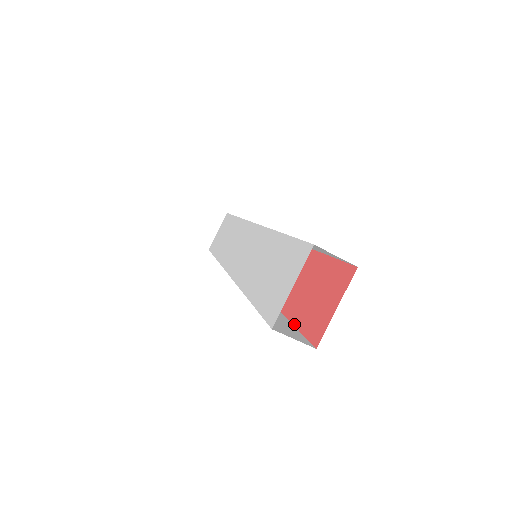
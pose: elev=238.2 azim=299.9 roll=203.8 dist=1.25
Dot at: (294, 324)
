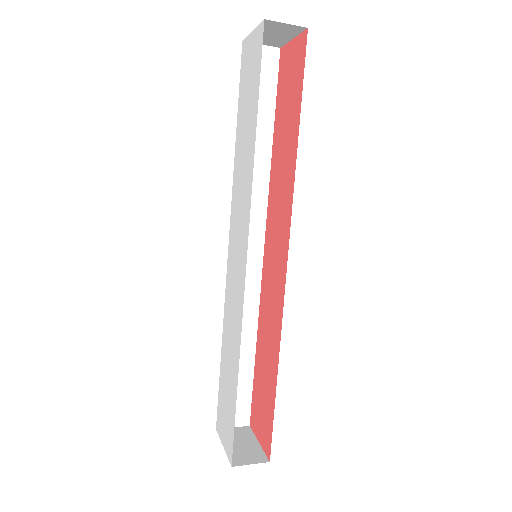
Dot at: (253, 379)
